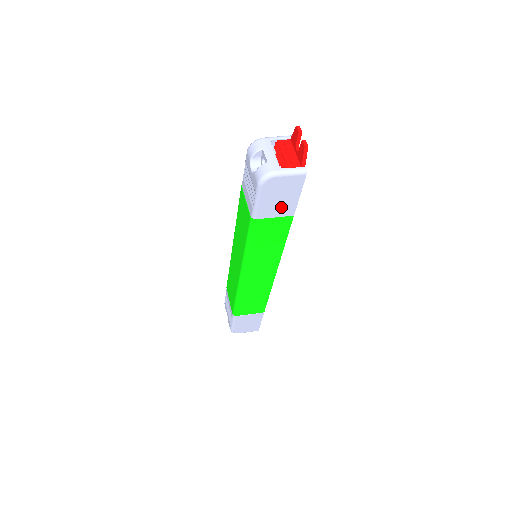
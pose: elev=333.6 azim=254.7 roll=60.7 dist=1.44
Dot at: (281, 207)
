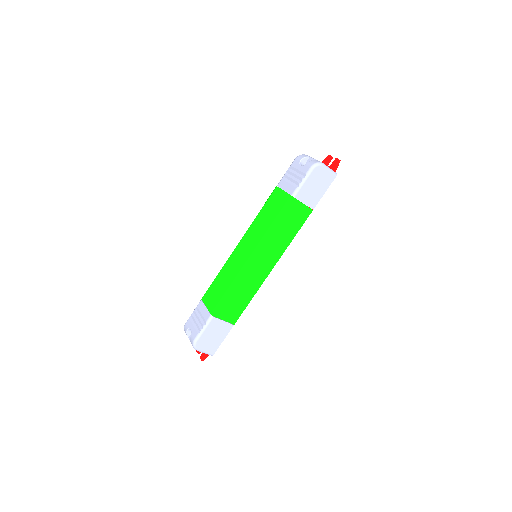
Dot at: (312, 196)
